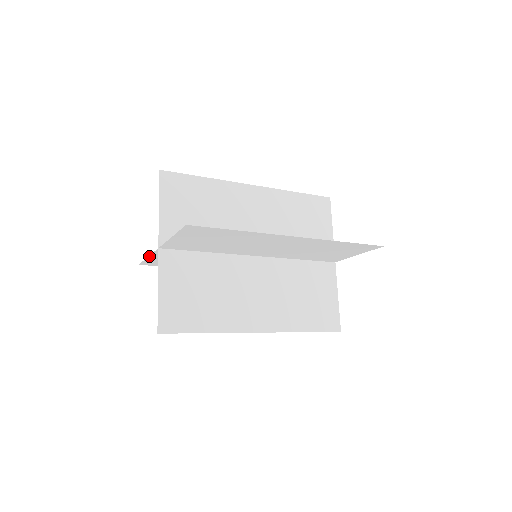
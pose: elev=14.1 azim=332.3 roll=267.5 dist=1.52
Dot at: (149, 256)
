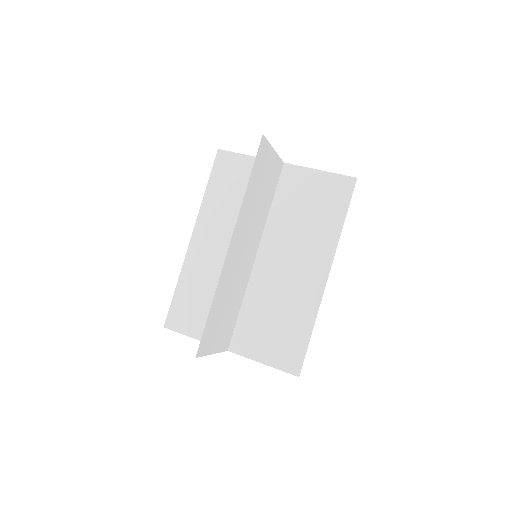
Dot at: (198, 339)
